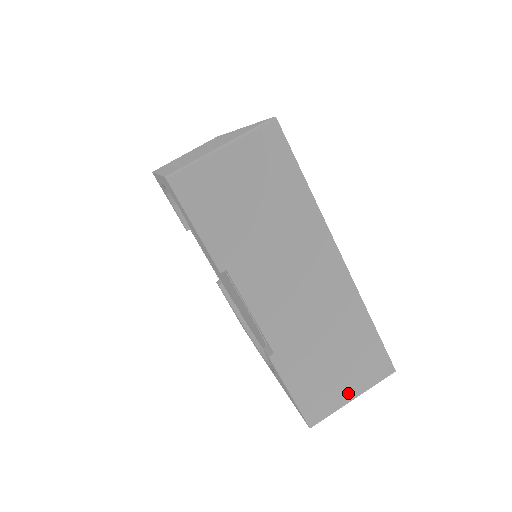
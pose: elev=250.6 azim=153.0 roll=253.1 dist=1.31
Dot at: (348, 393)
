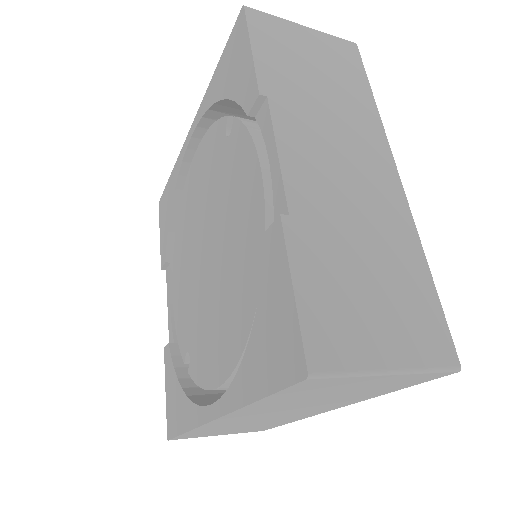
Dot at: (384, 353)
